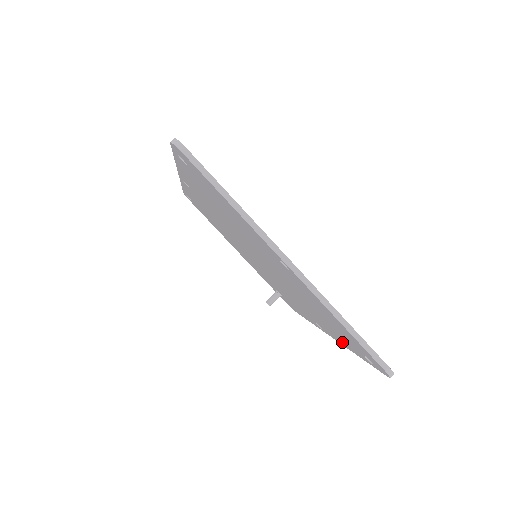
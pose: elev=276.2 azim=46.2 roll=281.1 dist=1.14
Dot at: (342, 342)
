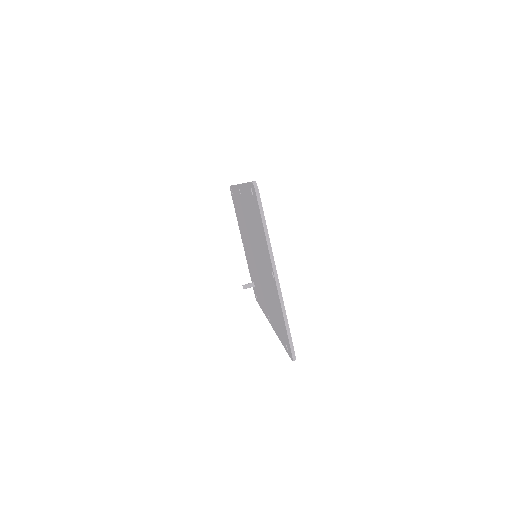
Dot at: (278, 333)
